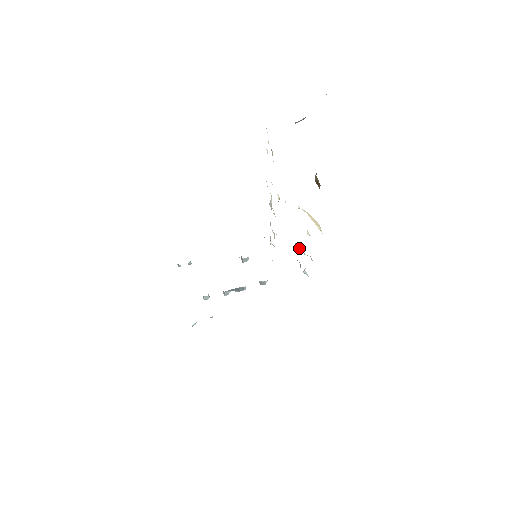
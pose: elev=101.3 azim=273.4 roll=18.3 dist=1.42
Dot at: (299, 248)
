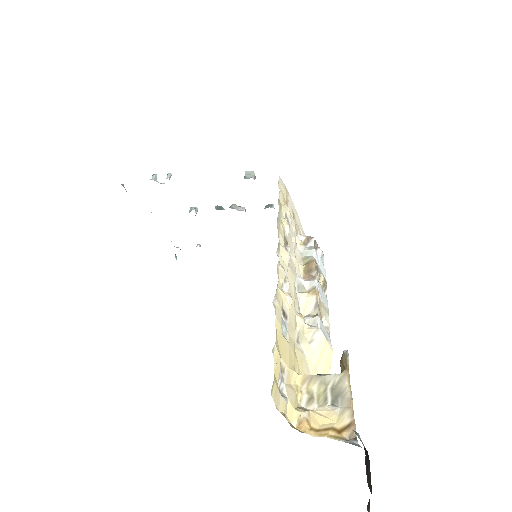
Dot at: occluded
